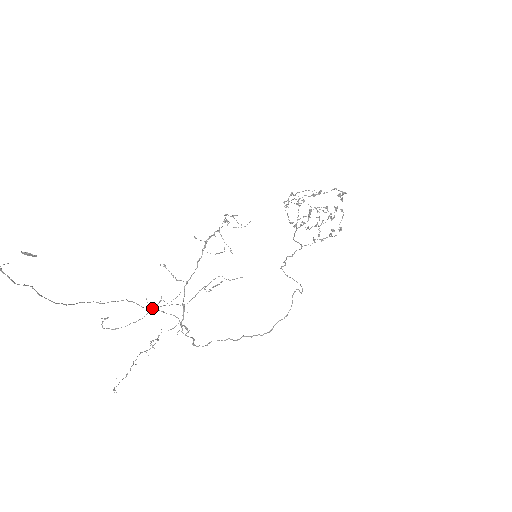
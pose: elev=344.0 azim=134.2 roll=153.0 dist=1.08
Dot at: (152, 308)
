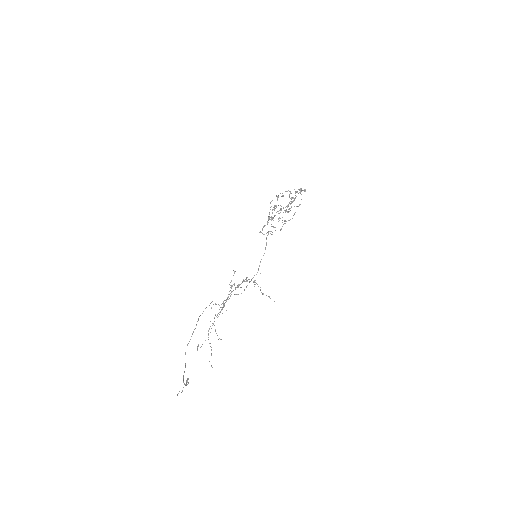
Dot at: occluded
